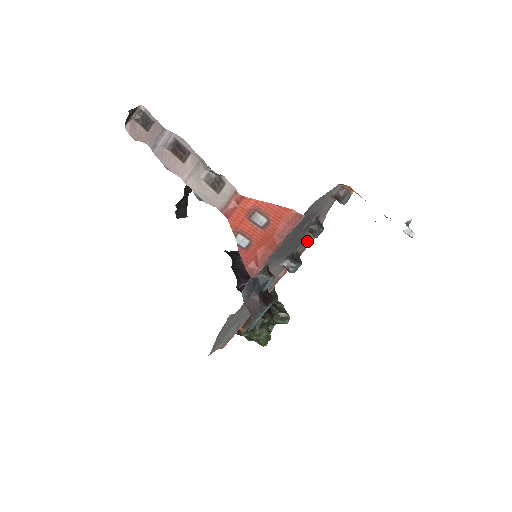
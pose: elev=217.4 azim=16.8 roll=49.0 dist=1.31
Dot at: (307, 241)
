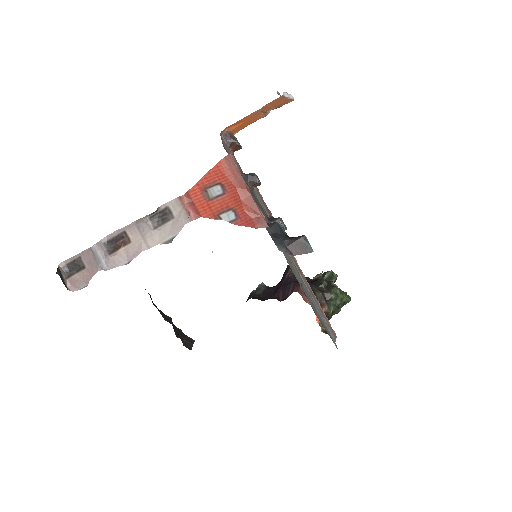
Dot at: (262, 205)
